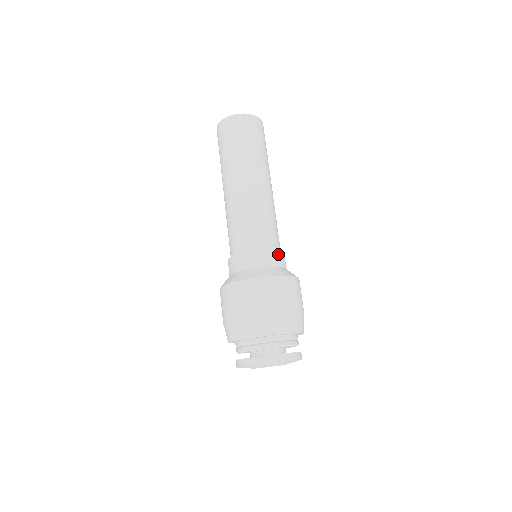
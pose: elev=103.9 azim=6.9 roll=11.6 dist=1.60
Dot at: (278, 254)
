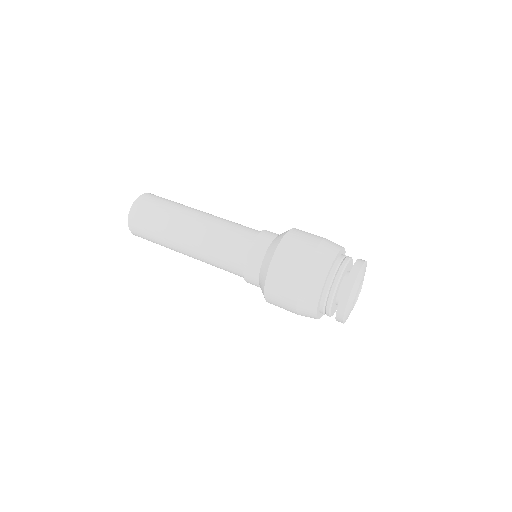
Dot at: (267, 232)
